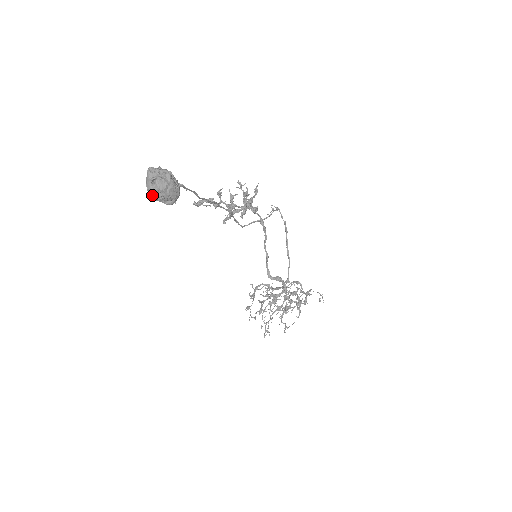
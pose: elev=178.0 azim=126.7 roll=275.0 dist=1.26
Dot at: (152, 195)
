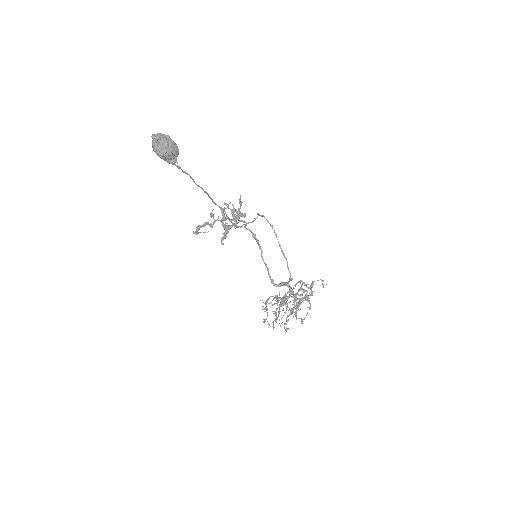
Dot at: (159, 154)
